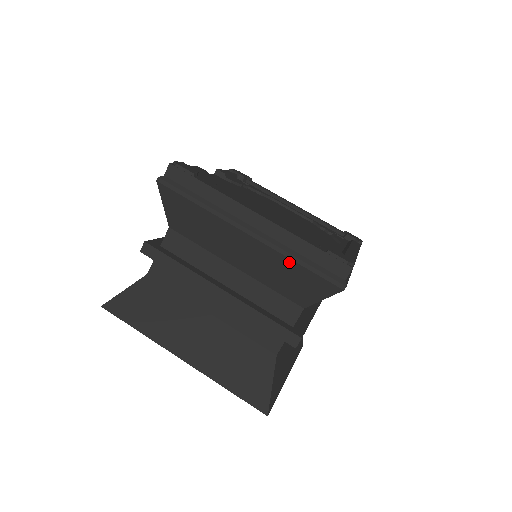
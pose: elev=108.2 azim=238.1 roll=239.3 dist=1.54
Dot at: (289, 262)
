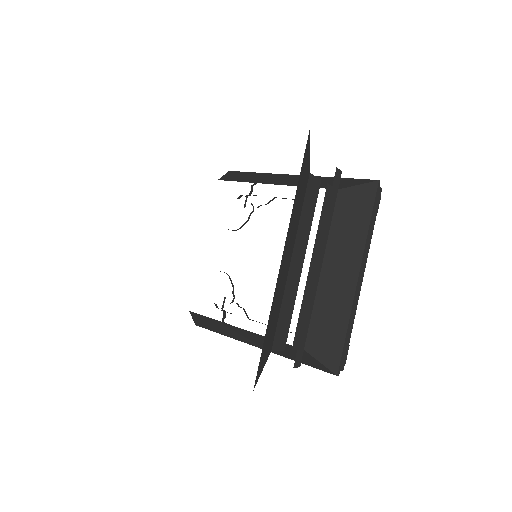
Dot at: (329, 178)
